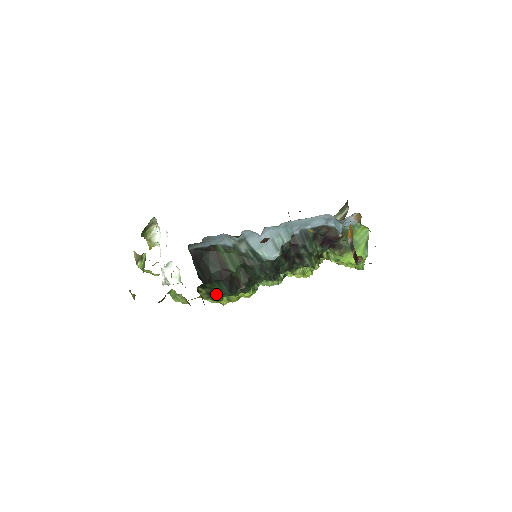
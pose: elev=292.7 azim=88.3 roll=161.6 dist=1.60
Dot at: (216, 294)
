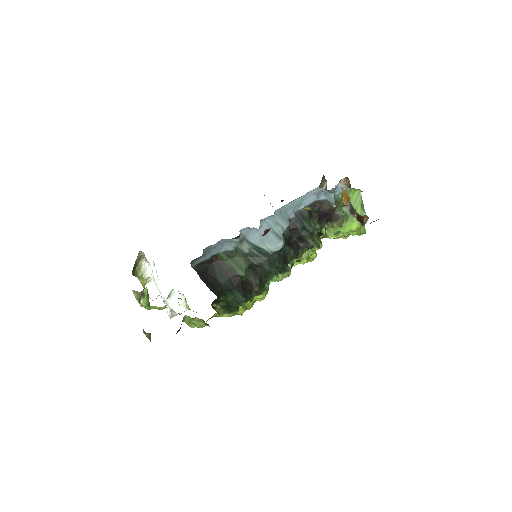
Dot at: (231, 305)
